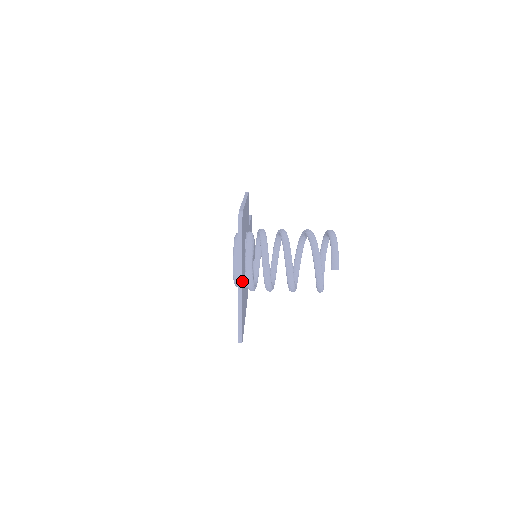
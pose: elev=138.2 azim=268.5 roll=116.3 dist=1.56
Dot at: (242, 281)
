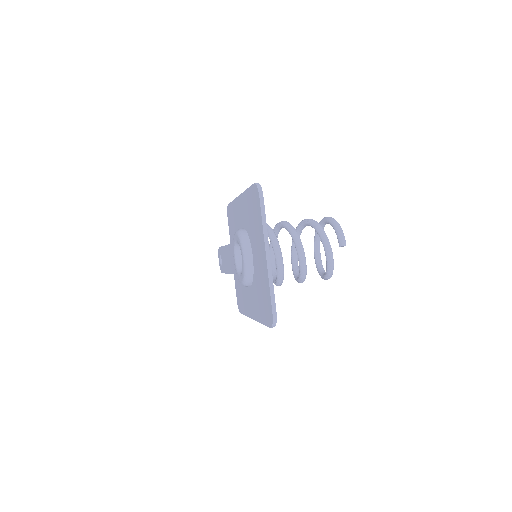
Dot at: occluded
